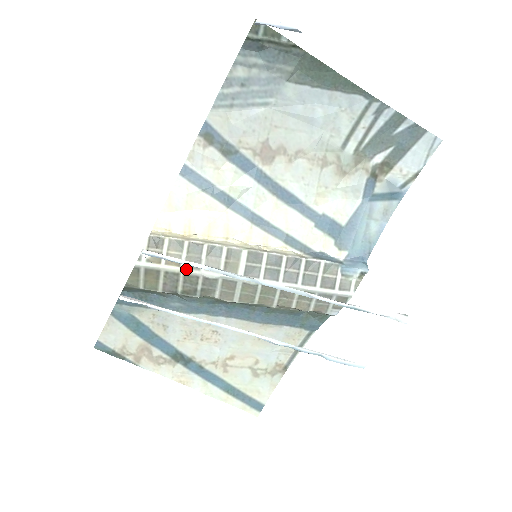
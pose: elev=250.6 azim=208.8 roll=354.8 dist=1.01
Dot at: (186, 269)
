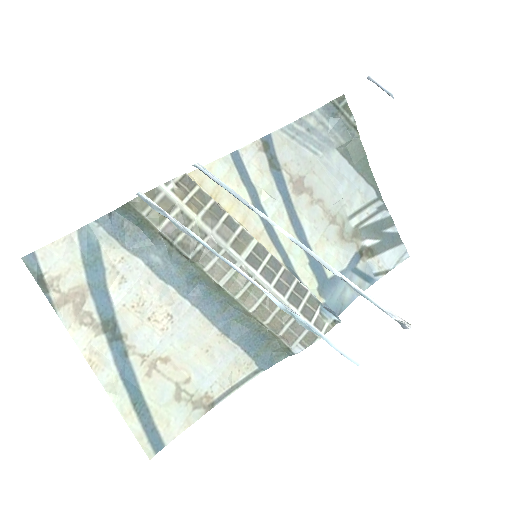
Dot at: (201, 221)
